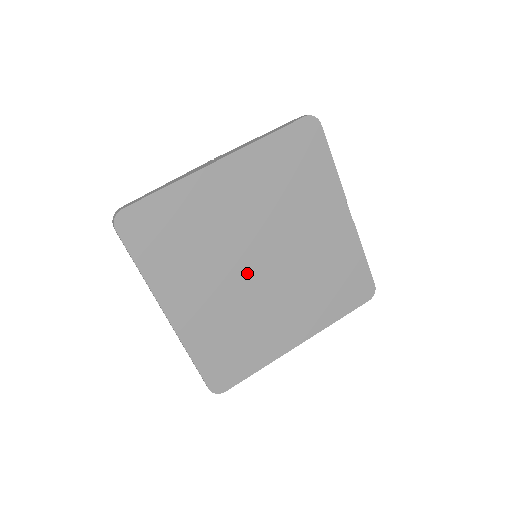
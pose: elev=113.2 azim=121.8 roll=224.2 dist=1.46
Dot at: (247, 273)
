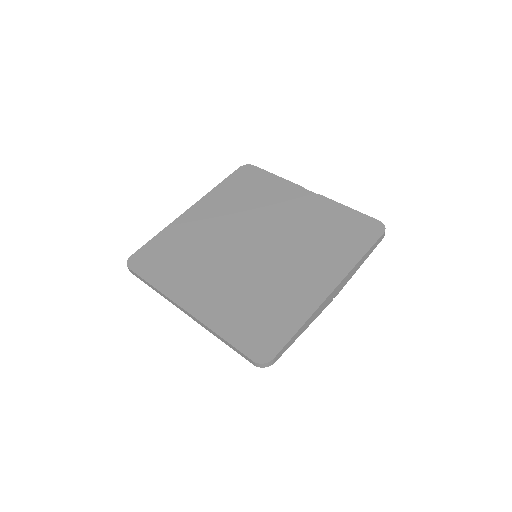
Dot at: (243, 257)
